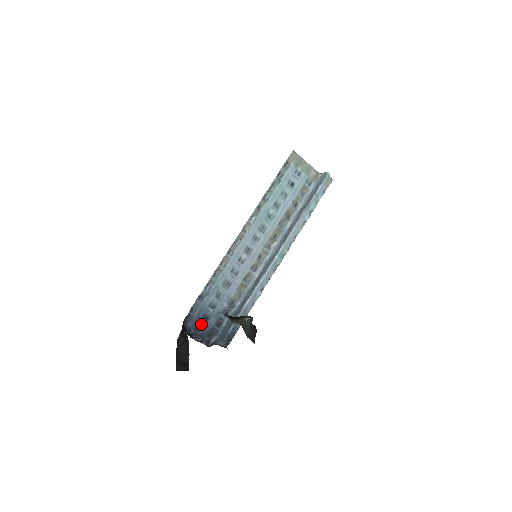
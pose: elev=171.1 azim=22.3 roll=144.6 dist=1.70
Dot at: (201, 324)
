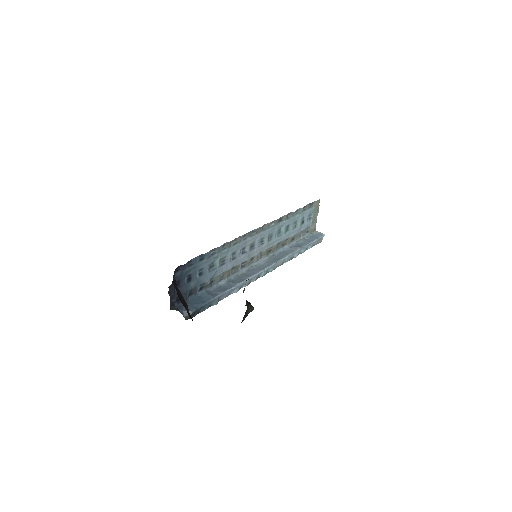
Dot at: (182, 282)
